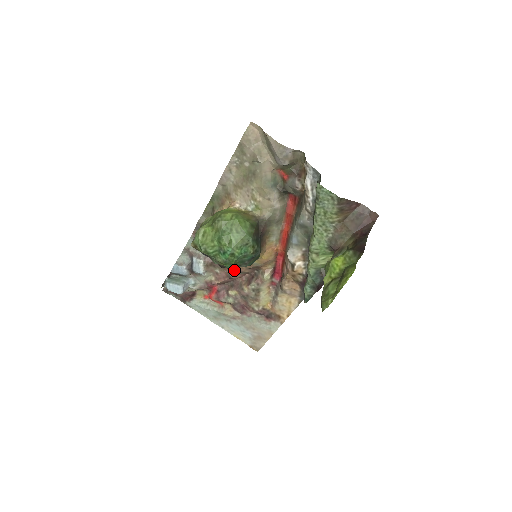
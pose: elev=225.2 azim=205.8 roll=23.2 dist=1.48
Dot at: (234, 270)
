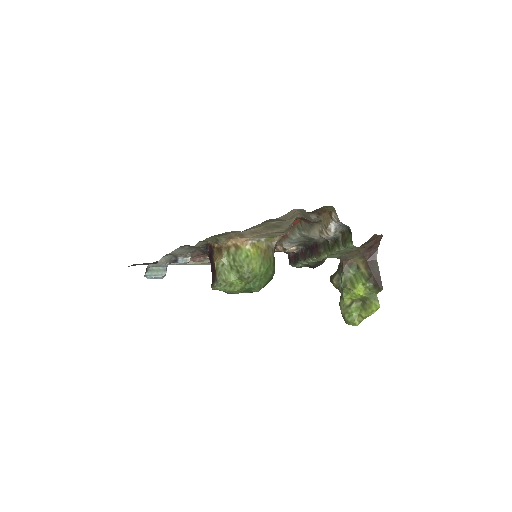
Dot at: occluded
